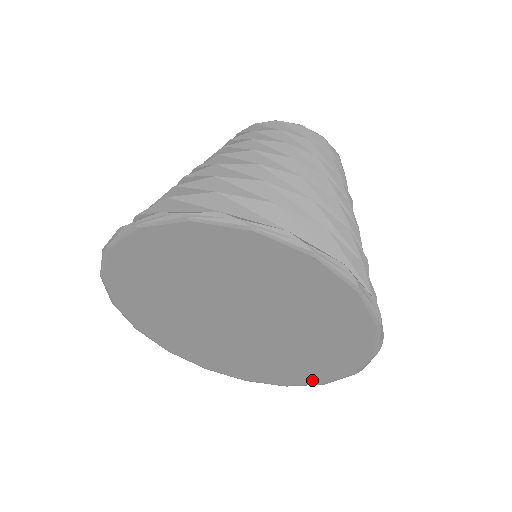
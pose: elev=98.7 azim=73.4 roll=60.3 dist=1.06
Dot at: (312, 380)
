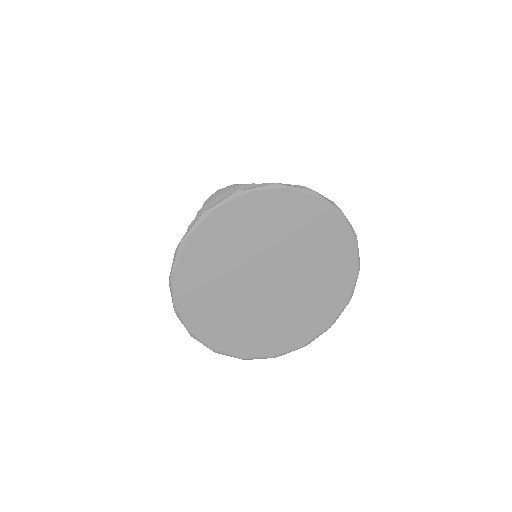
Dot at: (350, 277)
